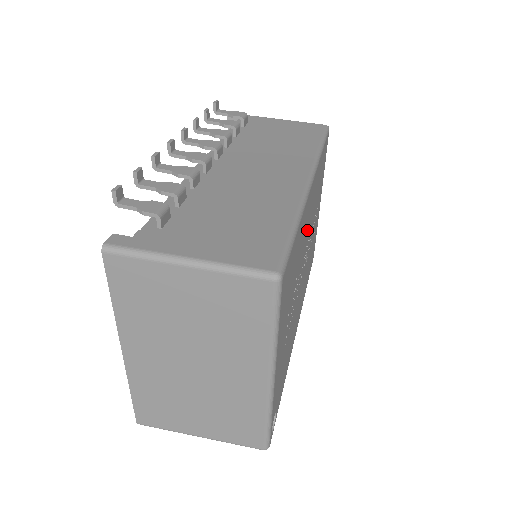
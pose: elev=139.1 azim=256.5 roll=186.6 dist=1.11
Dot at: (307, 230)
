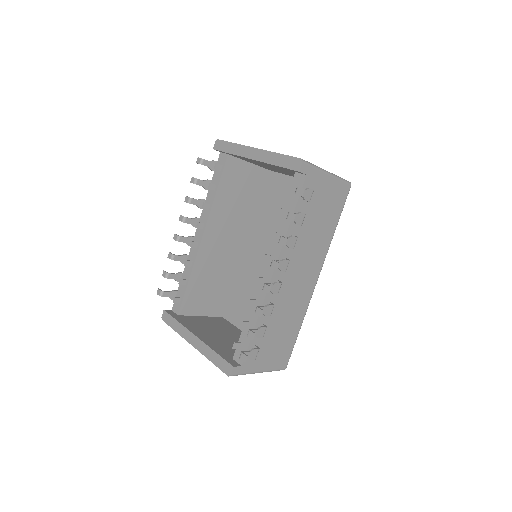
Dot at: occluded
